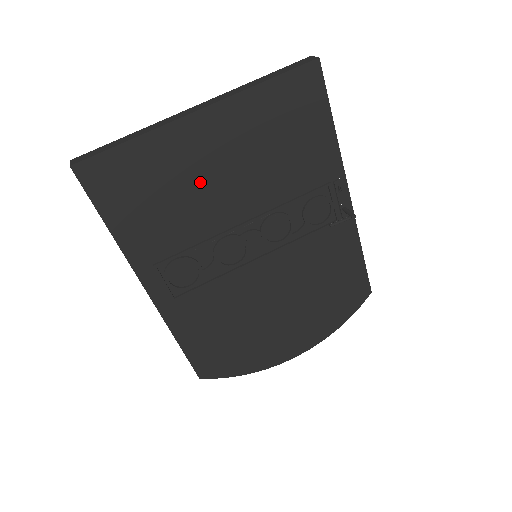
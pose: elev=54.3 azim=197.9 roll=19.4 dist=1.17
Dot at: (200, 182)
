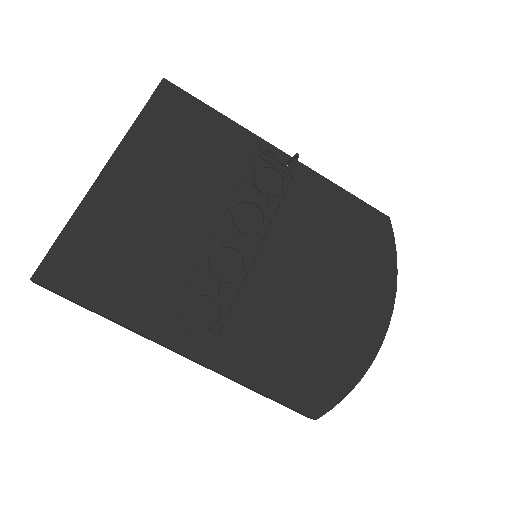
Dot at: (150, 222)
